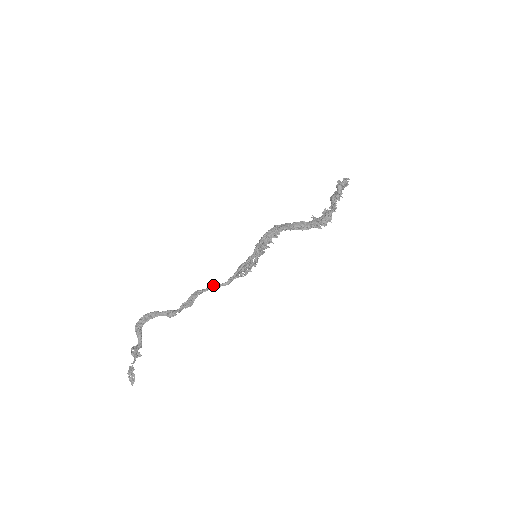
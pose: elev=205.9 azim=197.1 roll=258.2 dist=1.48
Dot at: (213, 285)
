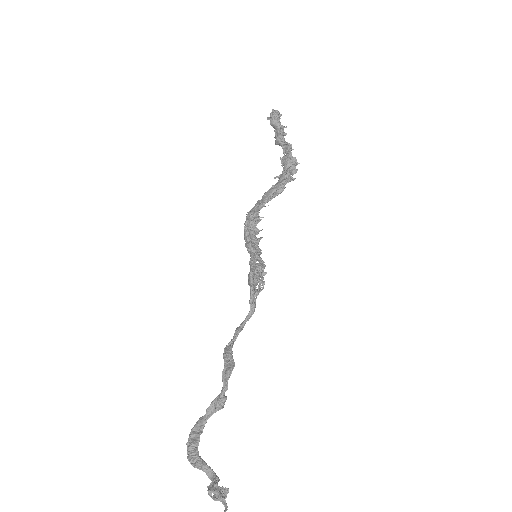
Dot at: (238, 327)
